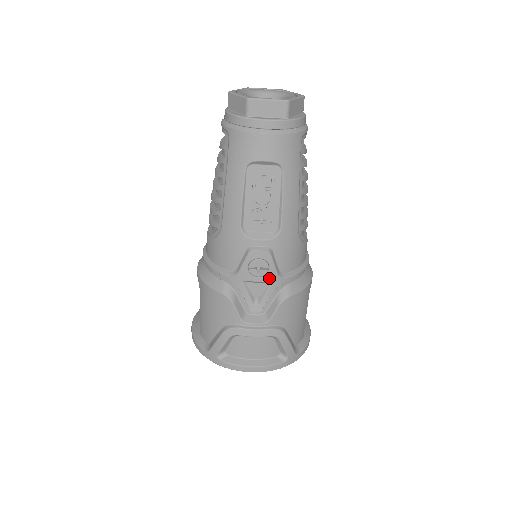
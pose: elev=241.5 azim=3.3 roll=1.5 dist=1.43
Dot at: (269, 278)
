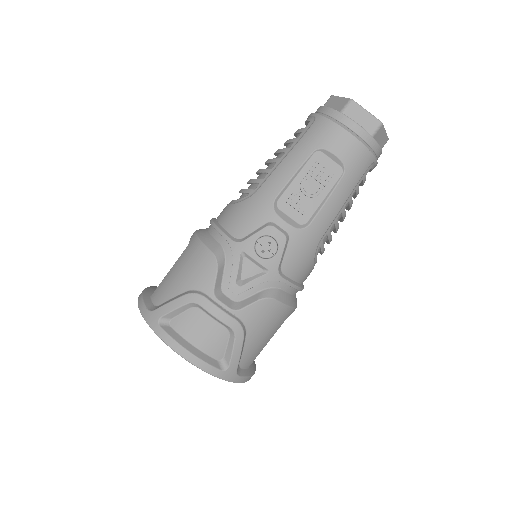
Dot at: (269, 265)
